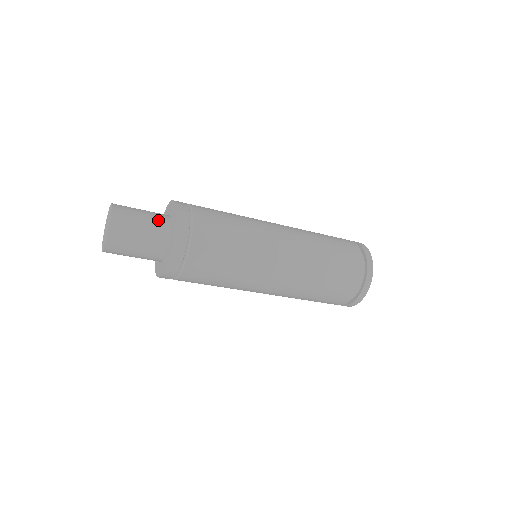
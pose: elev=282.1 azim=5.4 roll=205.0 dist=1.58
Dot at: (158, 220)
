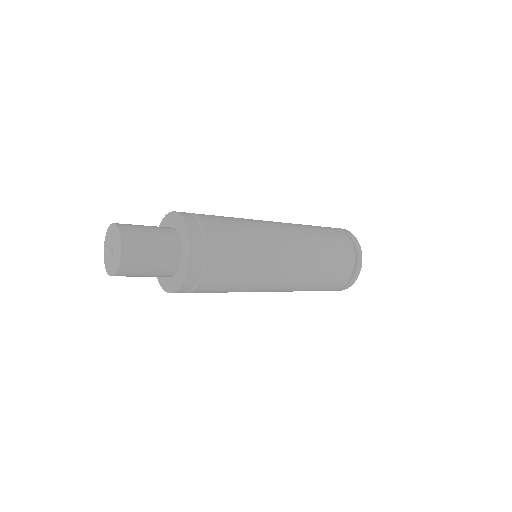
Dot at: (164, 230)
